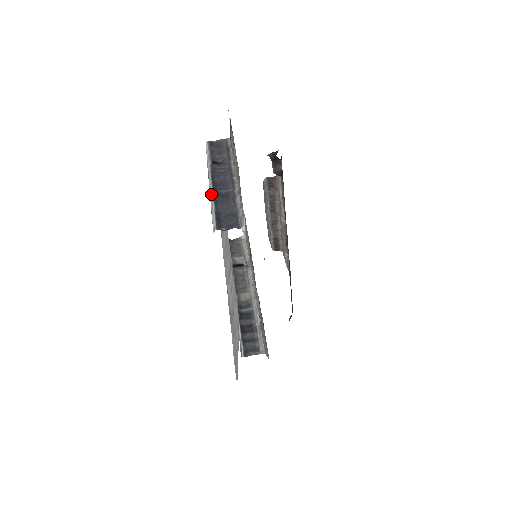
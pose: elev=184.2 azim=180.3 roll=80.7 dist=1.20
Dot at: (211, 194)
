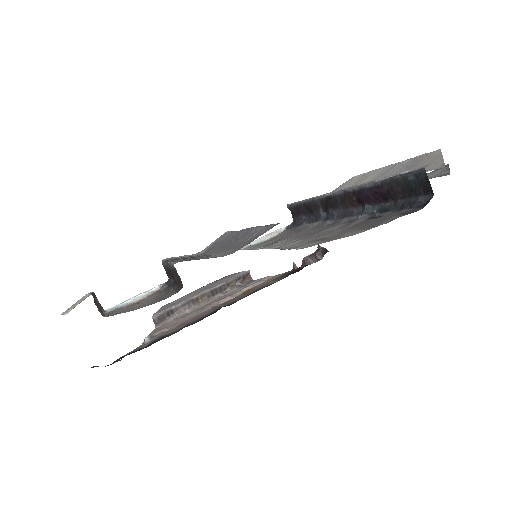
Dot at: occluded
